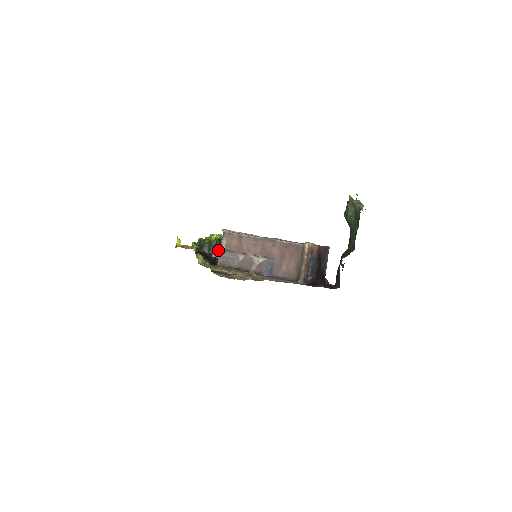
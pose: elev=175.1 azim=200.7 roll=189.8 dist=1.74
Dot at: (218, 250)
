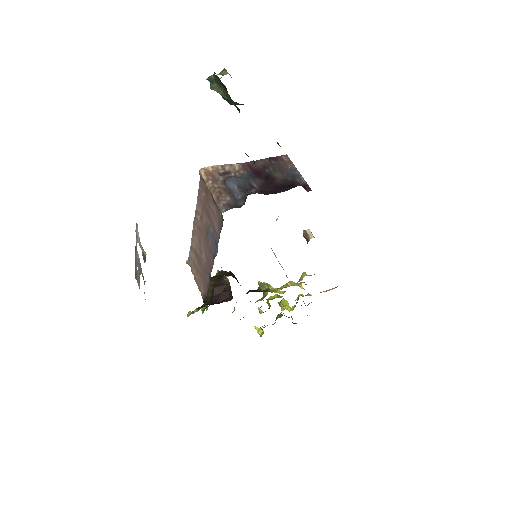
Dot at: (136, 276)
